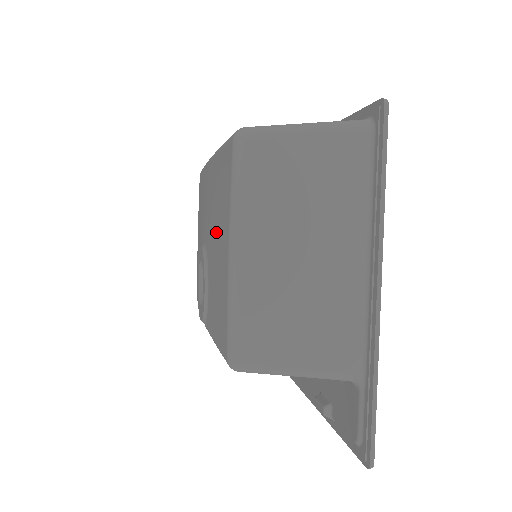
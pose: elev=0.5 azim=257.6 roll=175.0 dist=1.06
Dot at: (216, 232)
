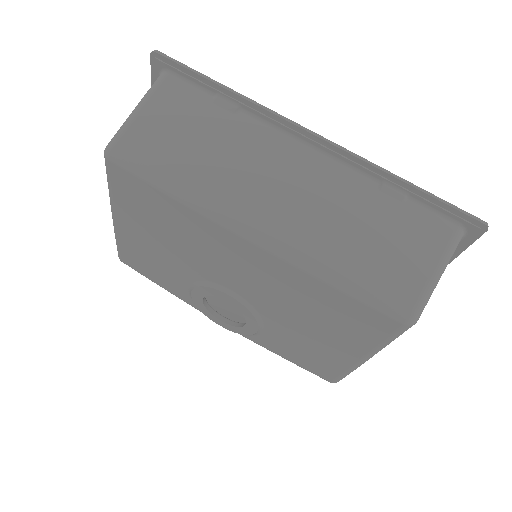
Dot at: (312, 328)
